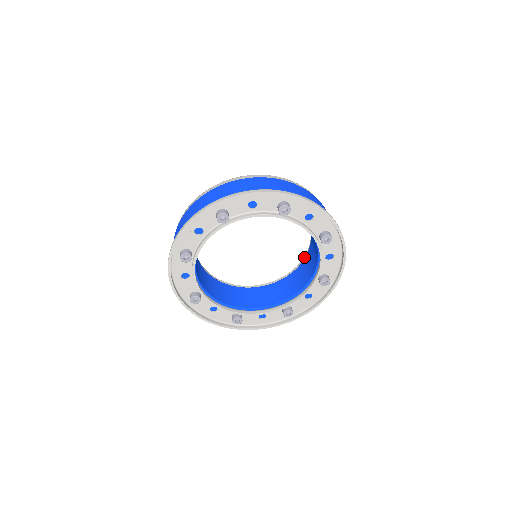
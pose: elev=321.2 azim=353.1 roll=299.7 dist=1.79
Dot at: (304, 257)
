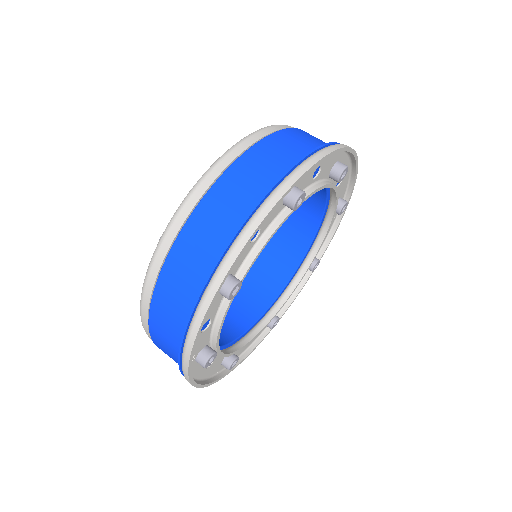
Dot at: occluded
